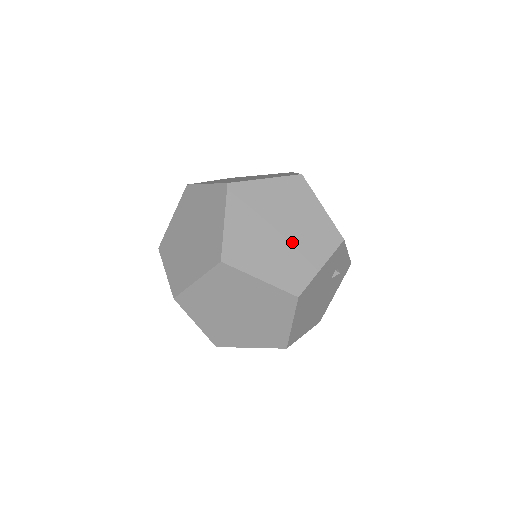
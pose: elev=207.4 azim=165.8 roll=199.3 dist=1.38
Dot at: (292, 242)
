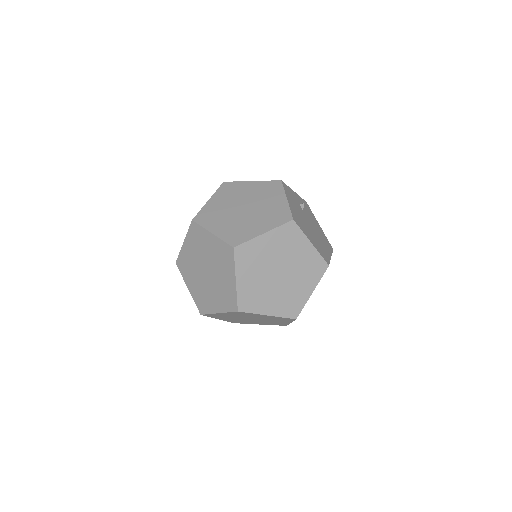
Dot at: (257, 206)
